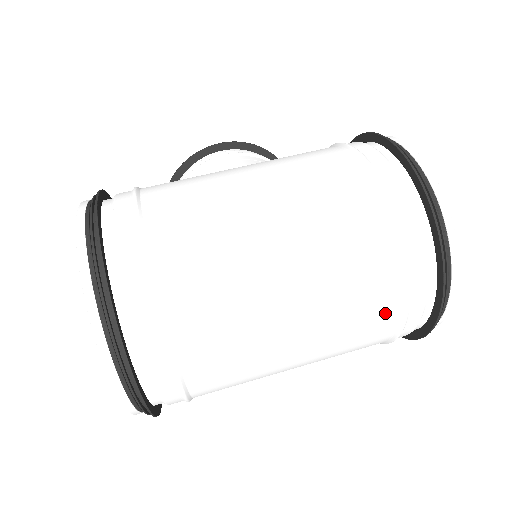
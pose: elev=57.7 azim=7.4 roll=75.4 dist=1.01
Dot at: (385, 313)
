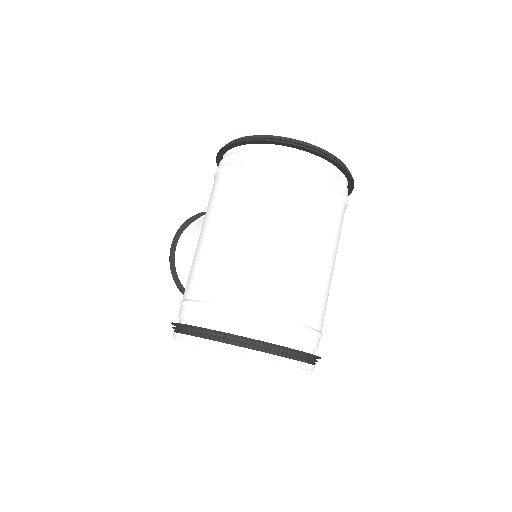
Dot at: (327, 197)
